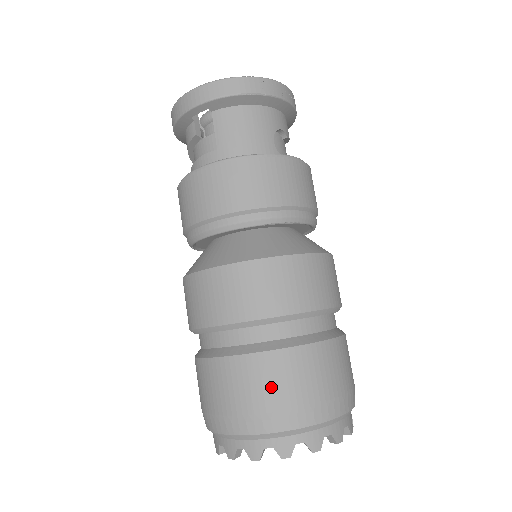
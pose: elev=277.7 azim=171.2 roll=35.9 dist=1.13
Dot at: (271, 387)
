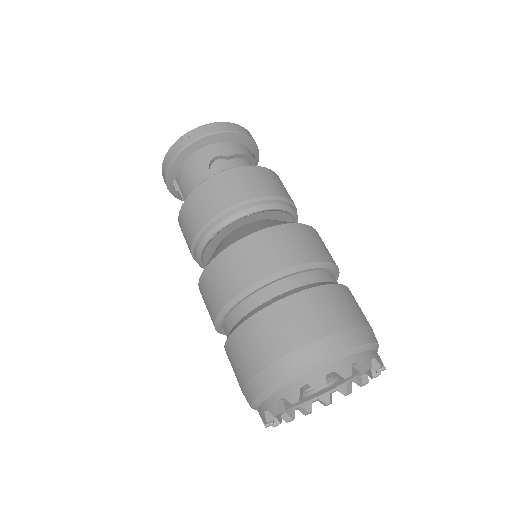
Dot at: (243, 359)
